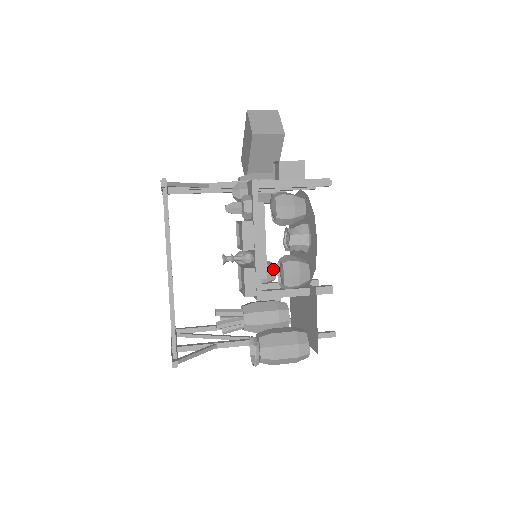
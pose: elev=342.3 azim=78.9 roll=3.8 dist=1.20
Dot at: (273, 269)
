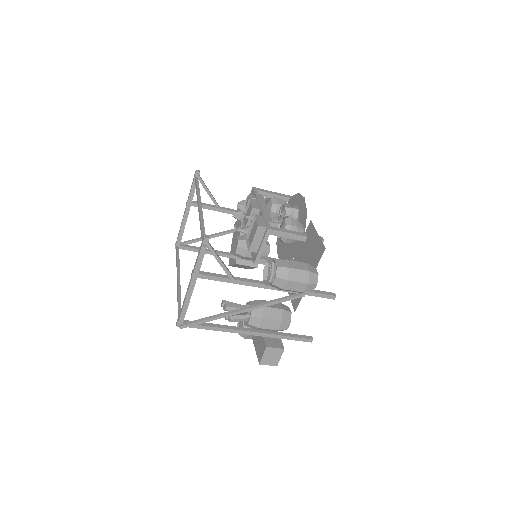
Dot at: occluded
